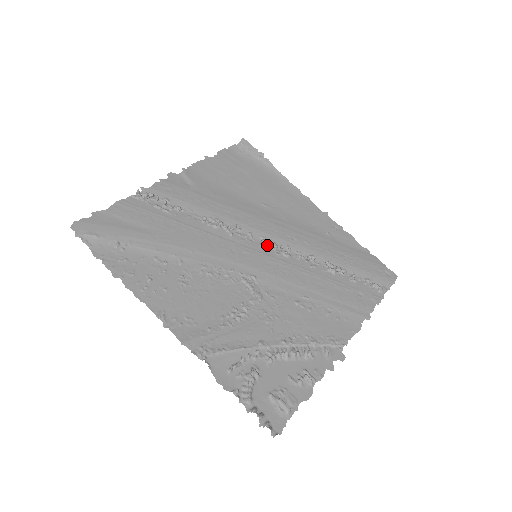
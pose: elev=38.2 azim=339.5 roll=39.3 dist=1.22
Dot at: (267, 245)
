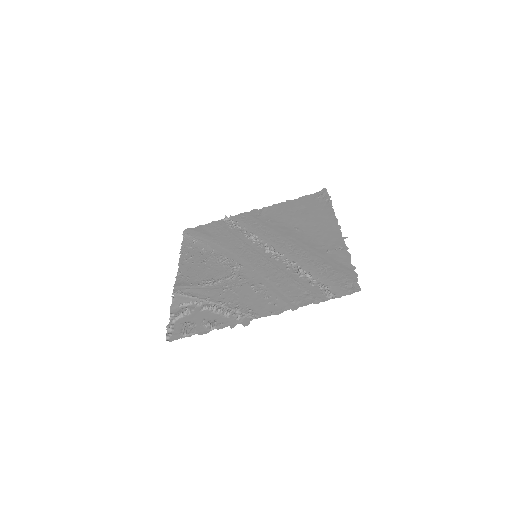
Dot at: occluded
